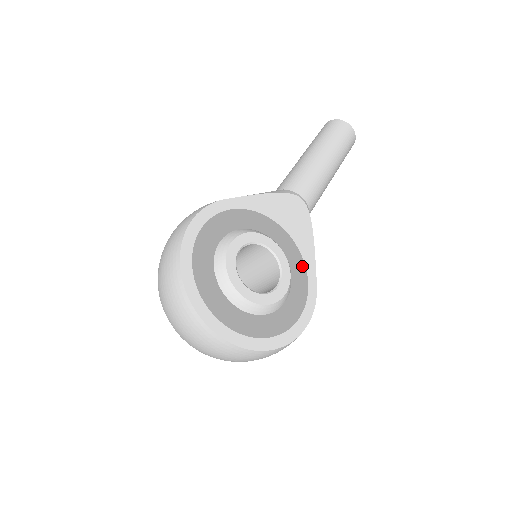
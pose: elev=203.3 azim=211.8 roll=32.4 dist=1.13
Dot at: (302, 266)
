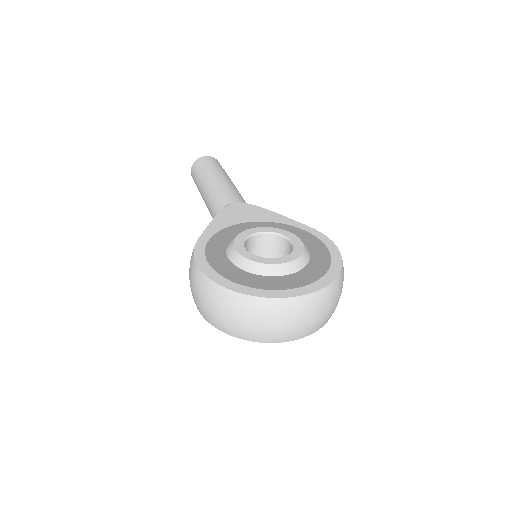
Dot at: (288, 227)
